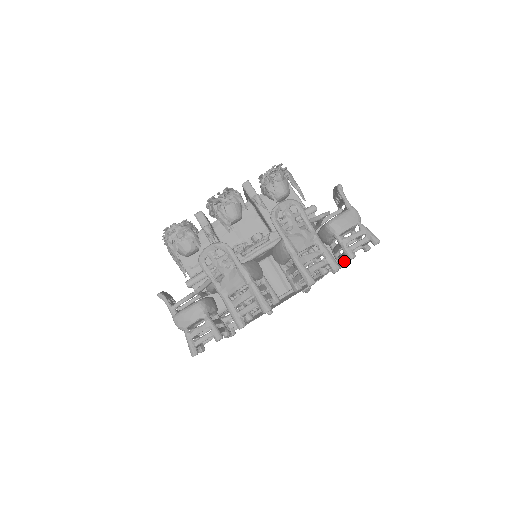
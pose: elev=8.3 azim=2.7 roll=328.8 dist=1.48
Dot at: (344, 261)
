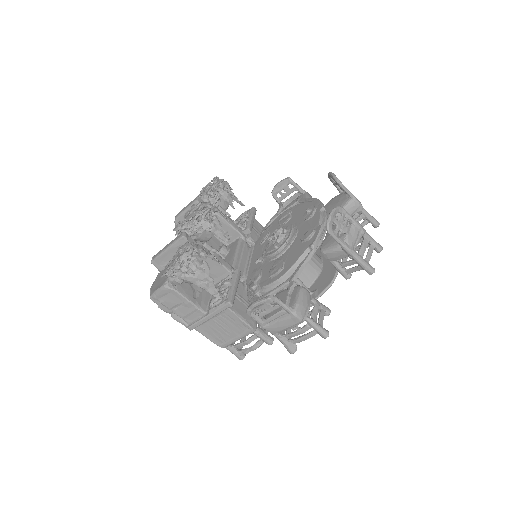
Dot at: occluded
